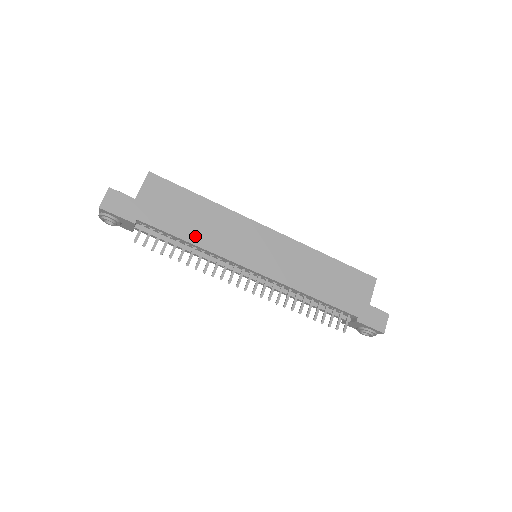
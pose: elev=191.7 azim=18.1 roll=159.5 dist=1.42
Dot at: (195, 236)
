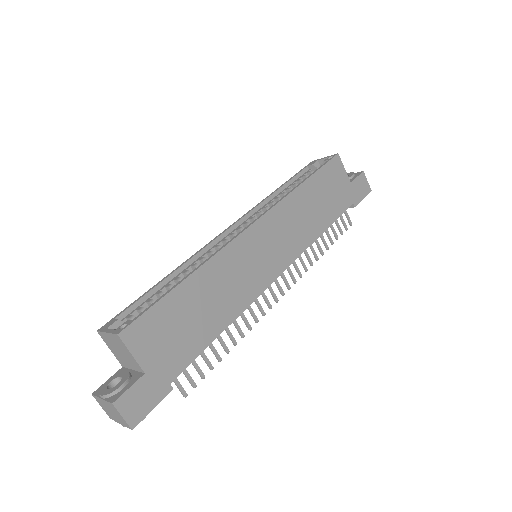
Dot at: (220, 320)
